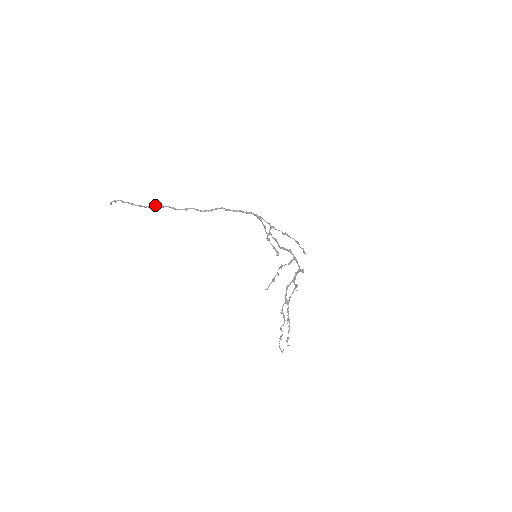
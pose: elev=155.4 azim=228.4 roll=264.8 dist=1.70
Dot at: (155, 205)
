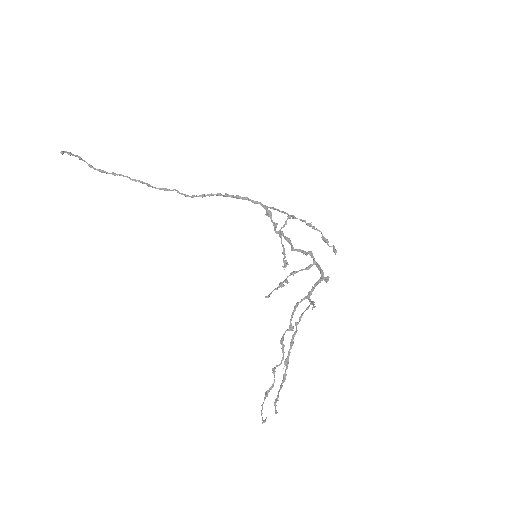
Dot at: occluded
